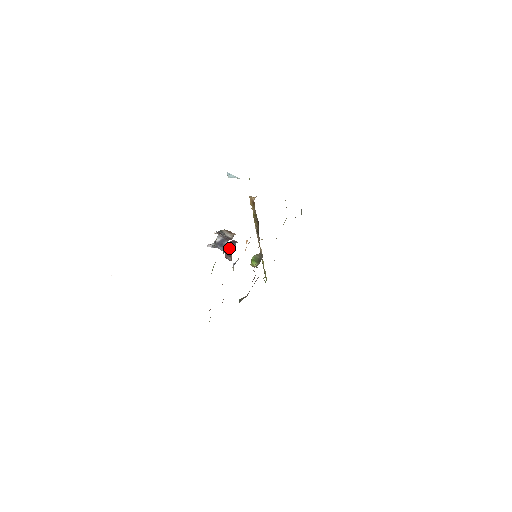
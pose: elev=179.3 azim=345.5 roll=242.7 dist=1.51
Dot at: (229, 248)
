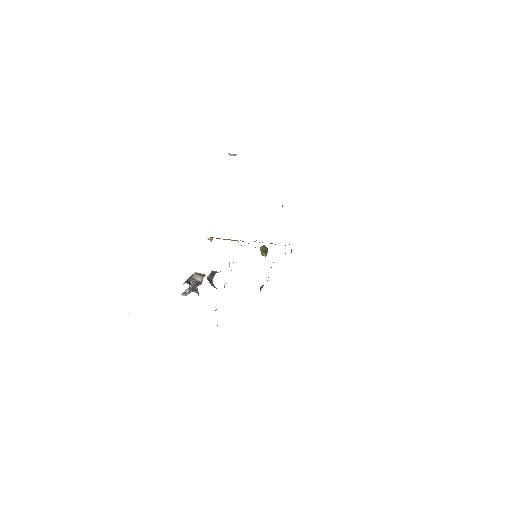
Dot at: (210, 280)
